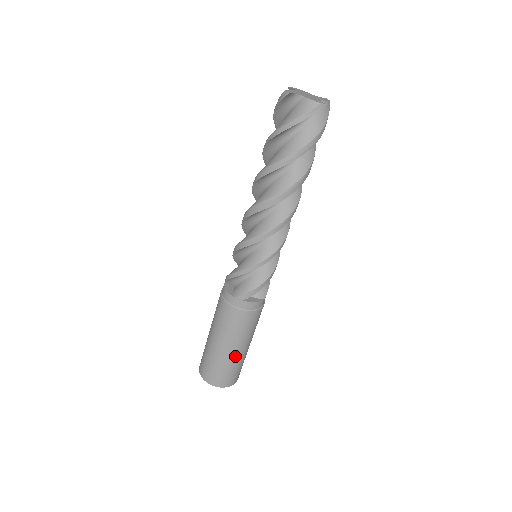
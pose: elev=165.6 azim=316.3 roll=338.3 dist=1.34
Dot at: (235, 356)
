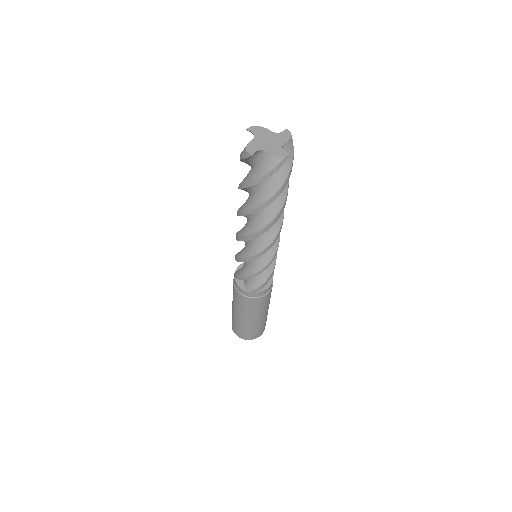
Dot at: (260, 321)
